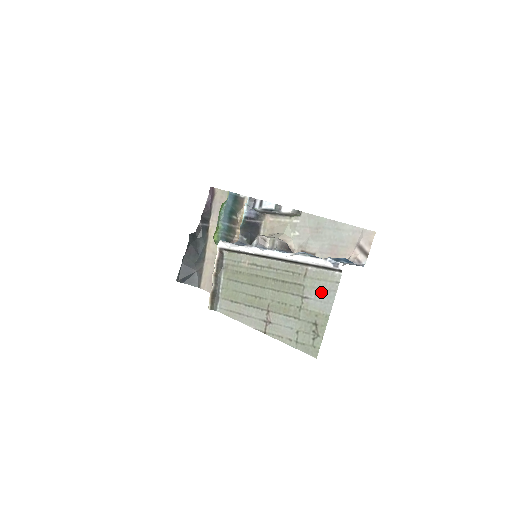
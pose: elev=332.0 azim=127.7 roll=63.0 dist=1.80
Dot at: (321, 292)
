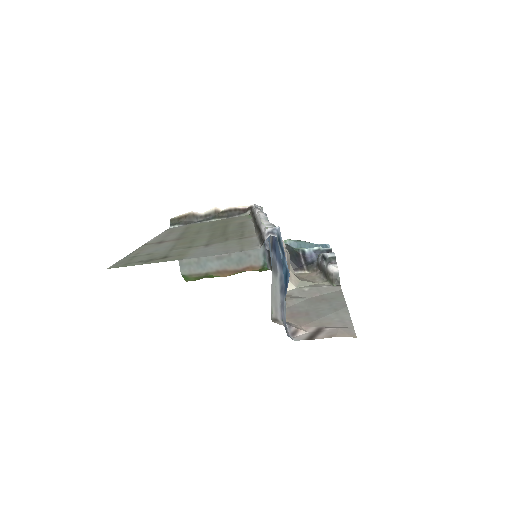
Dot at: (221, 248)
